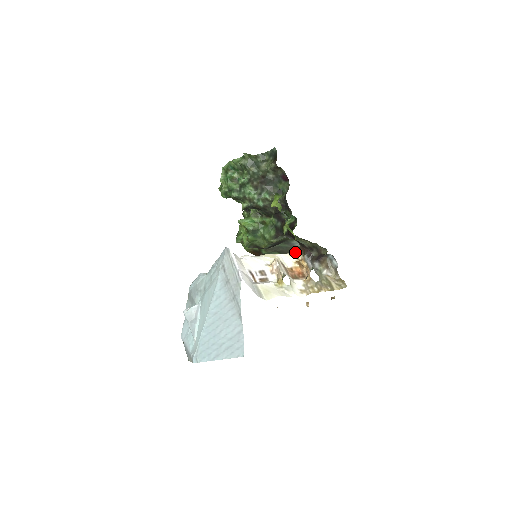
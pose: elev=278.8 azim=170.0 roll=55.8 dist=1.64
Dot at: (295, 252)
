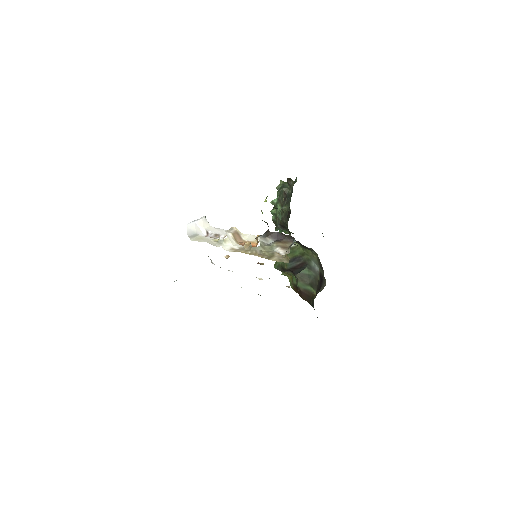
Dot at: (320, 281)
